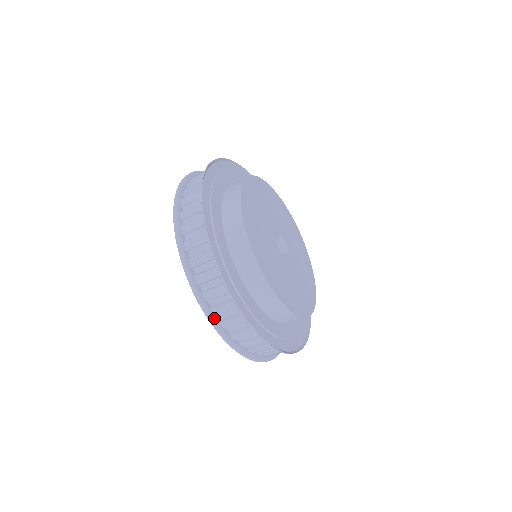
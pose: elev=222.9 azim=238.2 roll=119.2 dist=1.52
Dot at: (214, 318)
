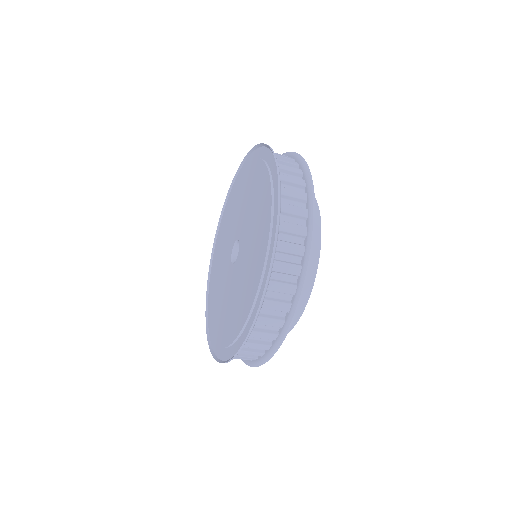
Dot at: (254, 325)
